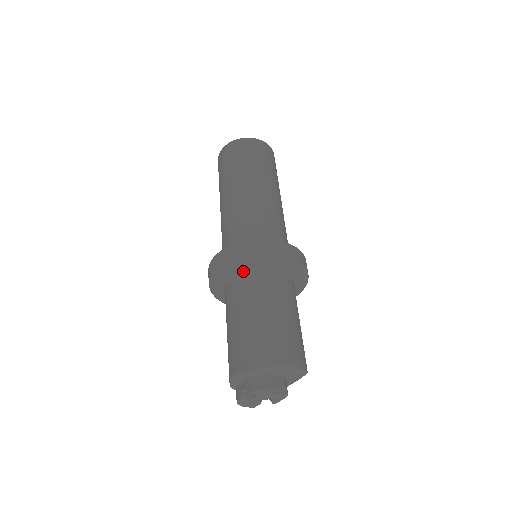
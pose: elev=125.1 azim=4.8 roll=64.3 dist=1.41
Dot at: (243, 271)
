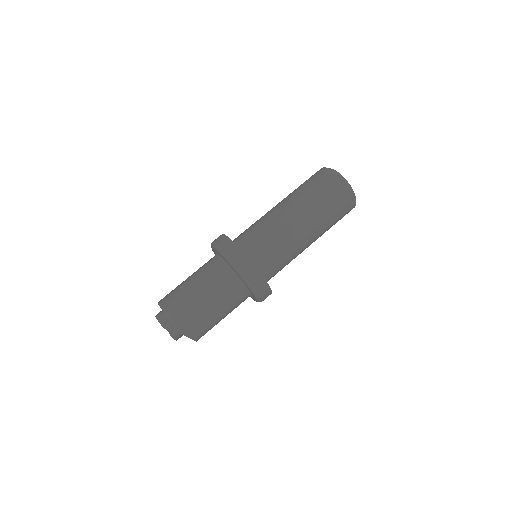
Dot at: (218, 255)
